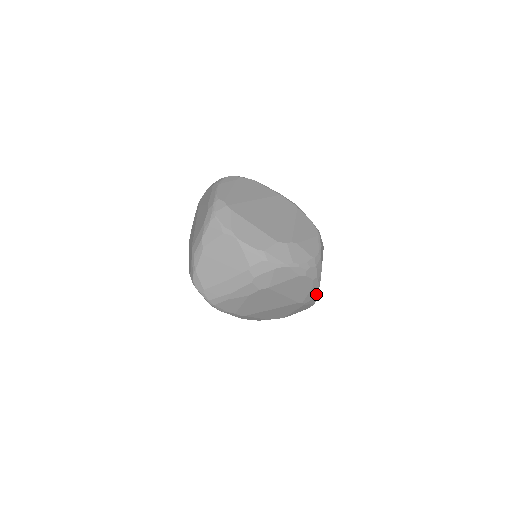
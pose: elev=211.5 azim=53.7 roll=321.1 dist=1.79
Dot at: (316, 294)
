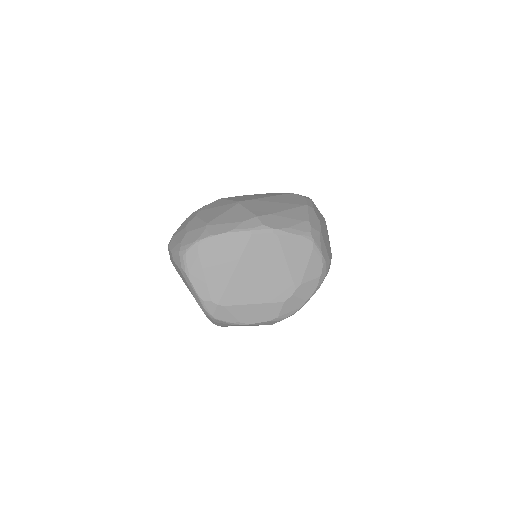
Dot at: occluded
